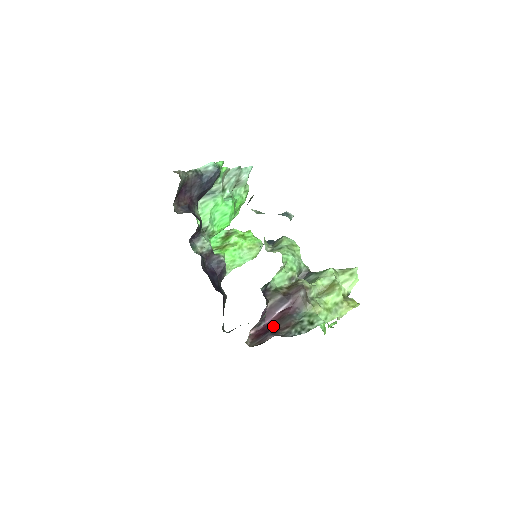
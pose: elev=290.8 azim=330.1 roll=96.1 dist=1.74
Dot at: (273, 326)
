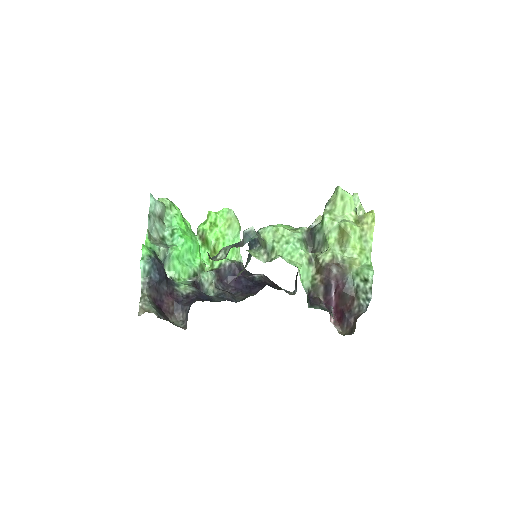
Dot at: (342, 306)
